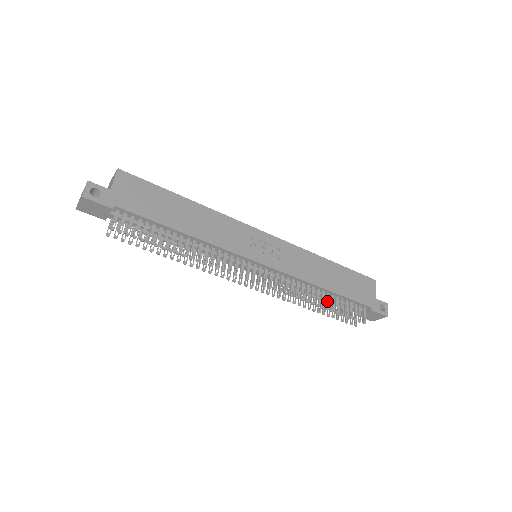
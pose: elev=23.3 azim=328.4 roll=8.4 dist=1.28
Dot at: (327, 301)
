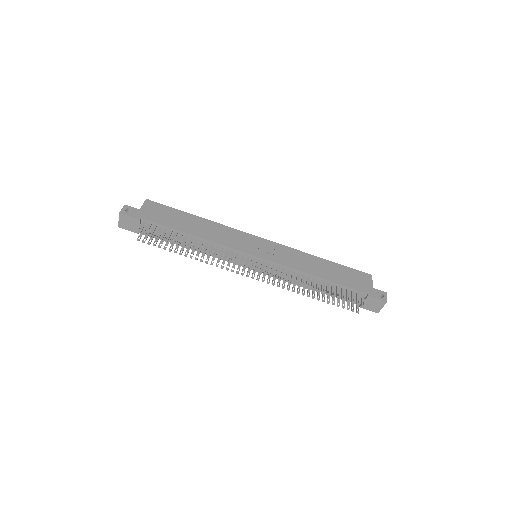
Dot at: (322, 287)
